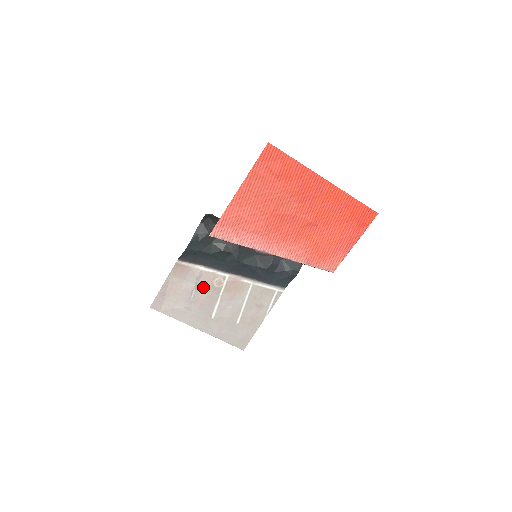
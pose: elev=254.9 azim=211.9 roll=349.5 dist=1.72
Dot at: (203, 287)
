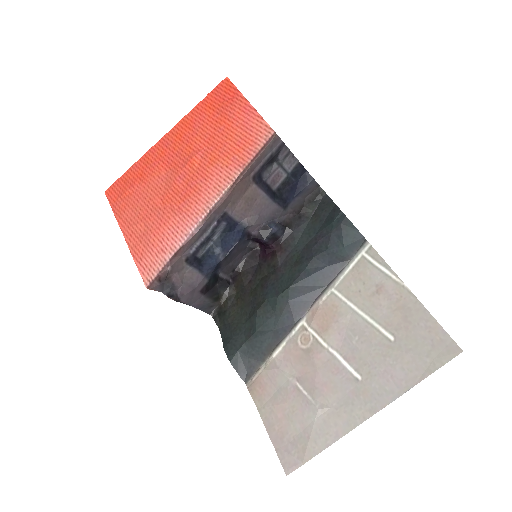
Dot at: (300, 368)
